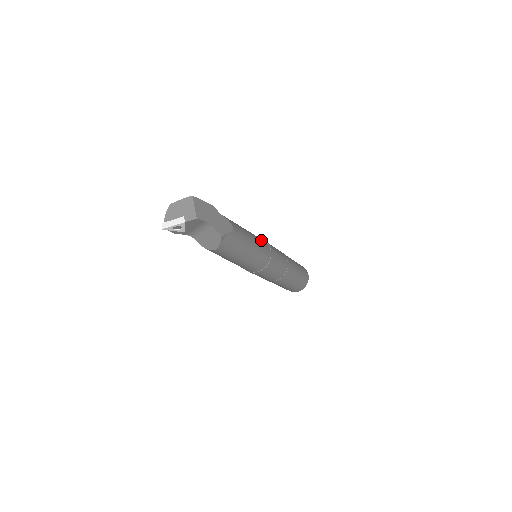
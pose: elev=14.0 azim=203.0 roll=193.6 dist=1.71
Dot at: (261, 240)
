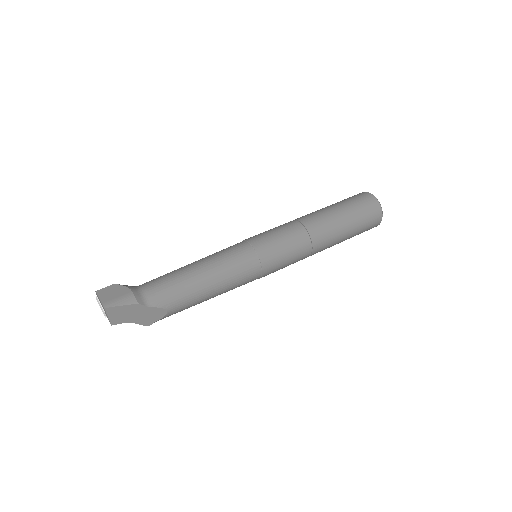
Dot at: (243, 272)
